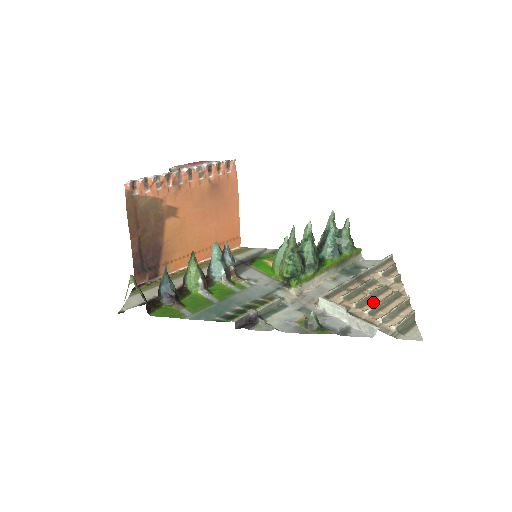
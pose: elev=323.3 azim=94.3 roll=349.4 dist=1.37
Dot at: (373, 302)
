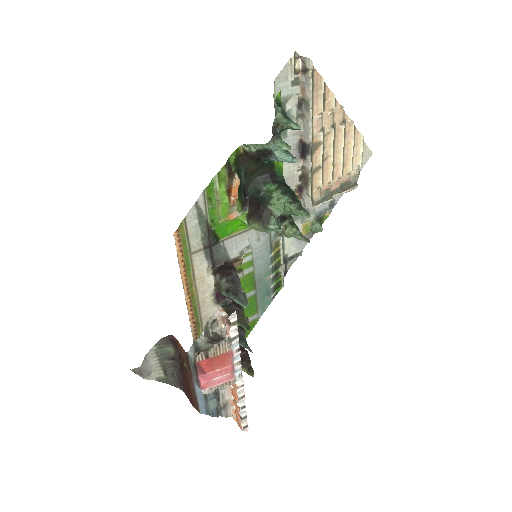
Dot at: (335, 161)
